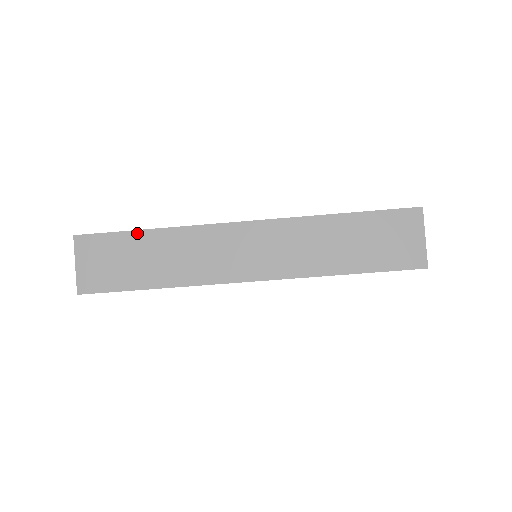
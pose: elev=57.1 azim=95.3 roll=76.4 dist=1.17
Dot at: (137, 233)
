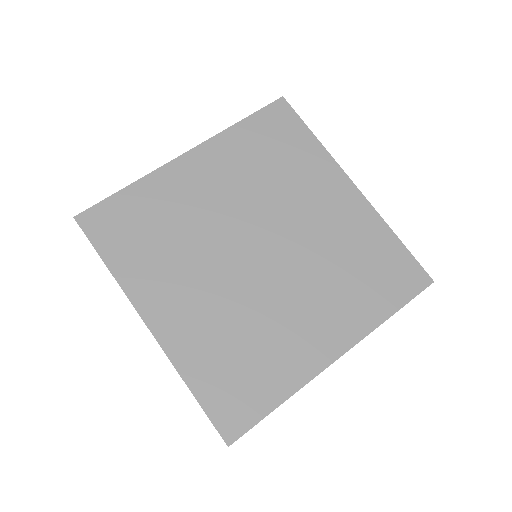
Dot at: occluded
